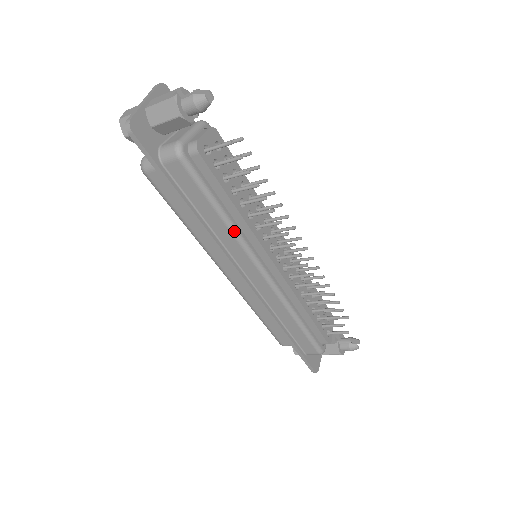
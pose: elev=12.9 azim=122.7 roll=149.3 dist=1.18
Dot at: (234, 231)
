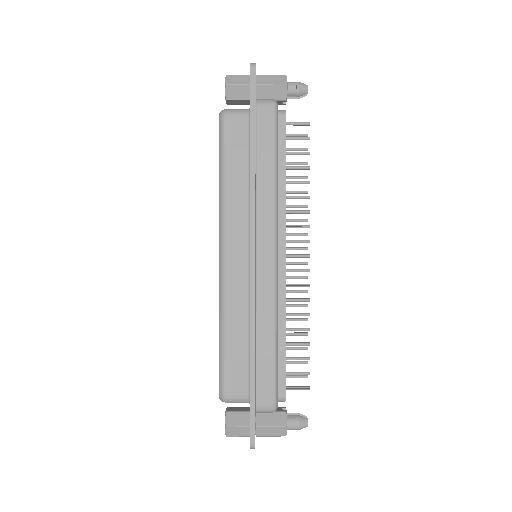
Dot at: (276, 193)
